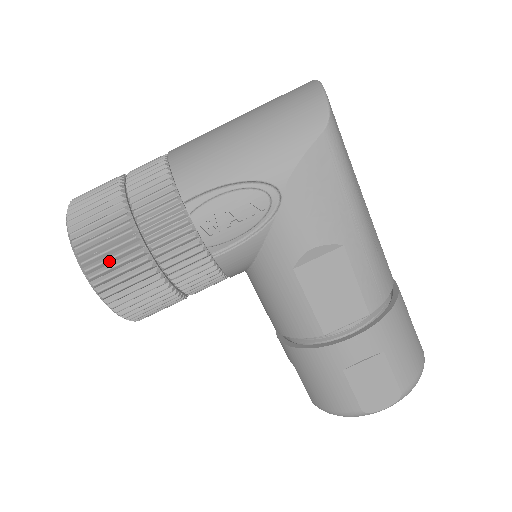
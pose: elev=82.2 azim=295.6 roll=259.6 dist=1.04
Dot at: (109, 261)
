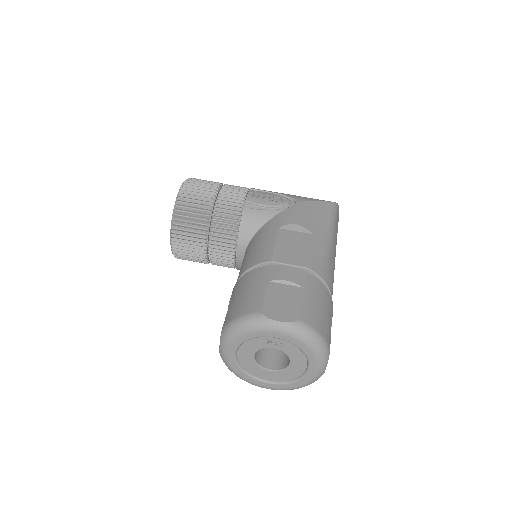
Dot at: (199, 183)
